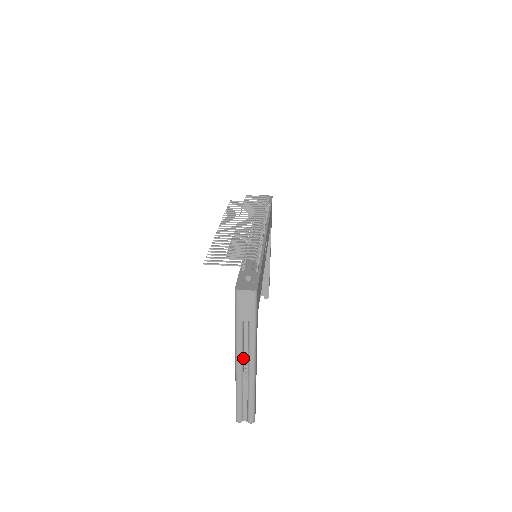
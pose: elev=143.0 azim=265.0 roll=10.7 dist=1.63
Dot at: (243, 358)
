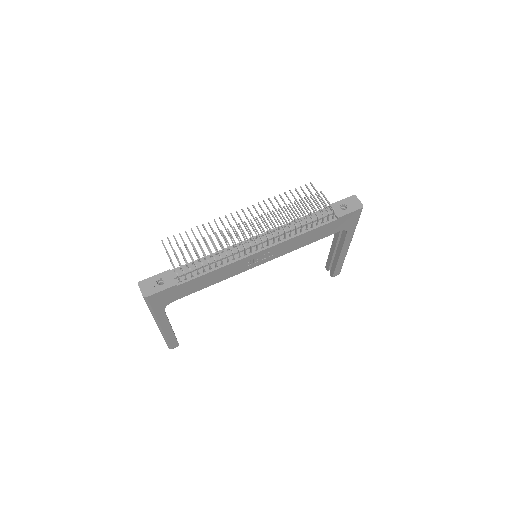
Dot at: occluded
